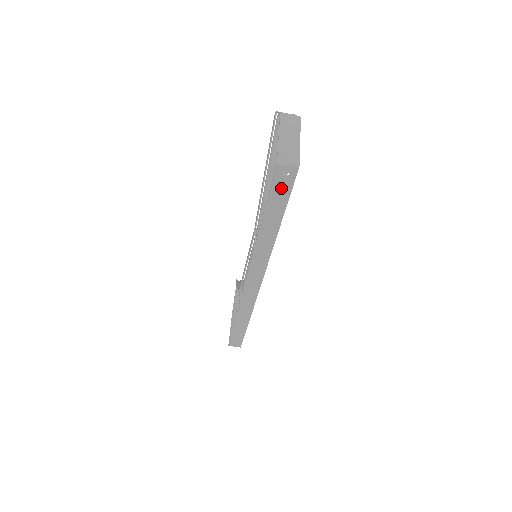
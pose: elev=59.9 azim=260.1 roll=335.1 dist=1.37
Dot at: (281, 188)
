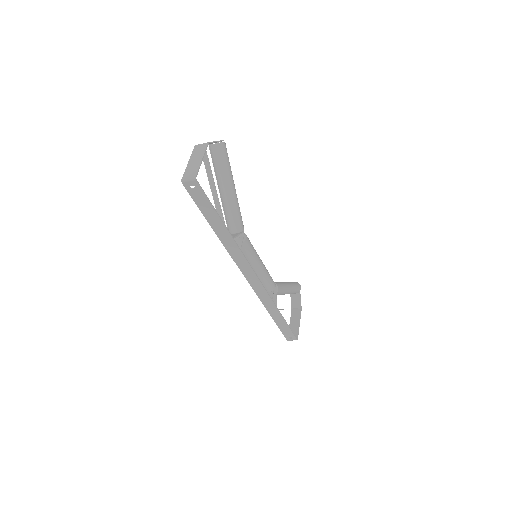
Dot at: (199, 198)
